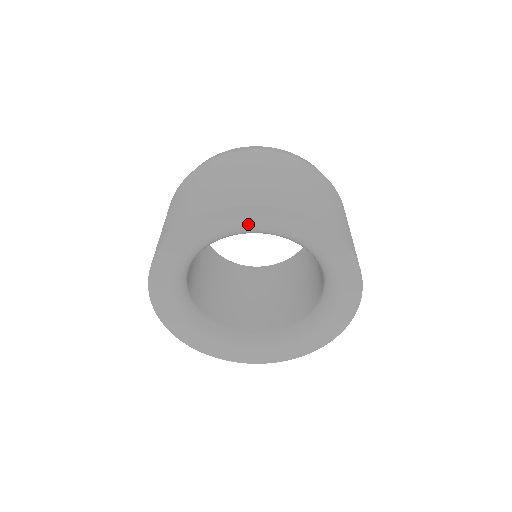
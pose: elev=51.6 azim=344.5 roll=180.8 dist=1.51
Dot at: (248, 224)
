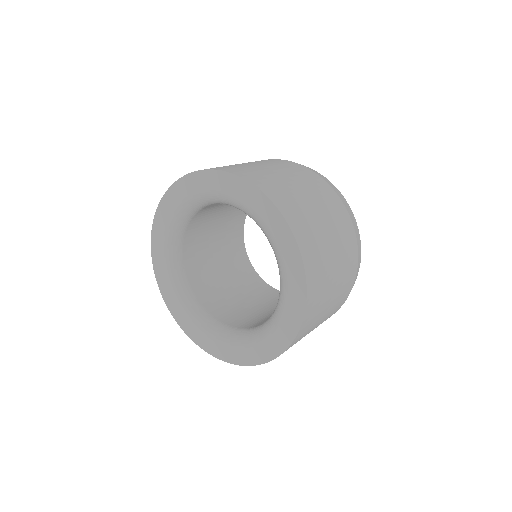
Dot at: (164, 230)
